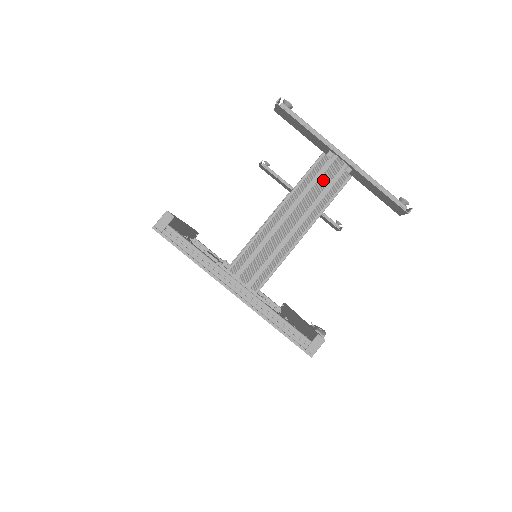
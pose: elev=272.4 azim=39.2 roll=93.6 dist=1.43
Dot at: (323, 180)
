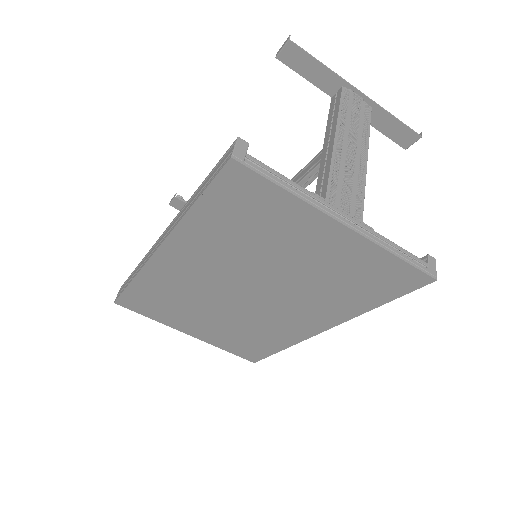
Dot at: (355, 110)
